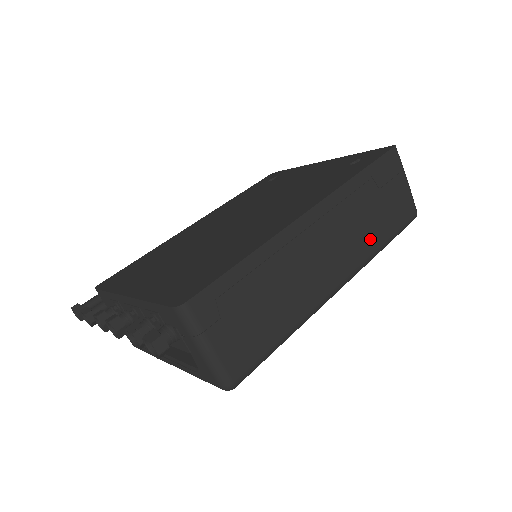
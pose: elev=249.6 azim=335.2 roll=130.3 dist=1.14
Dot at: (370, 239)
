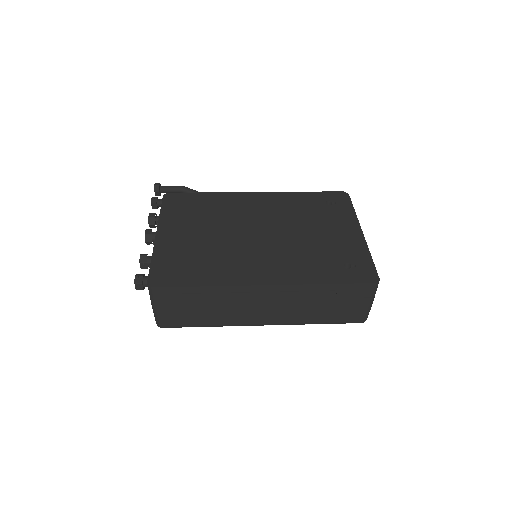
Dot at: (306, 316)
